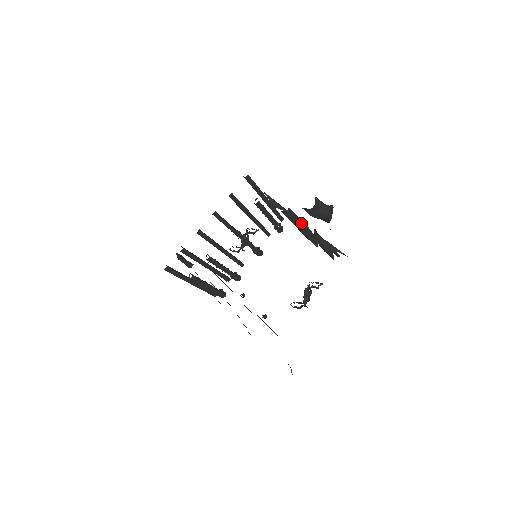
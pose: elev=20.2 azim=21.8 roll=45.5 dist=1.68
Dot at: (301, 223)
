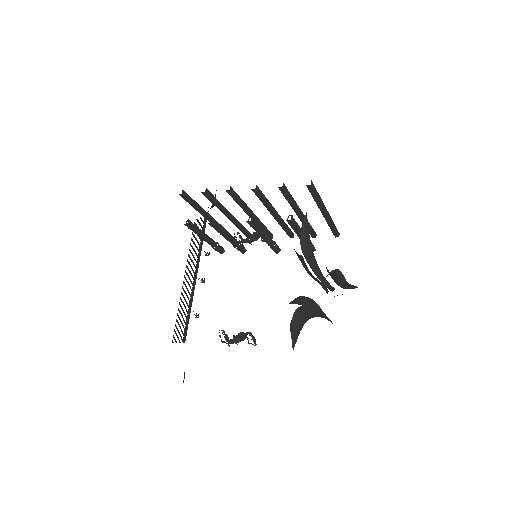
Dot at: (310, 272)
